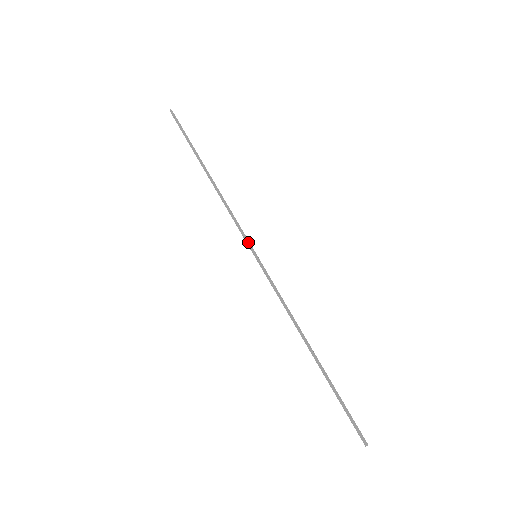
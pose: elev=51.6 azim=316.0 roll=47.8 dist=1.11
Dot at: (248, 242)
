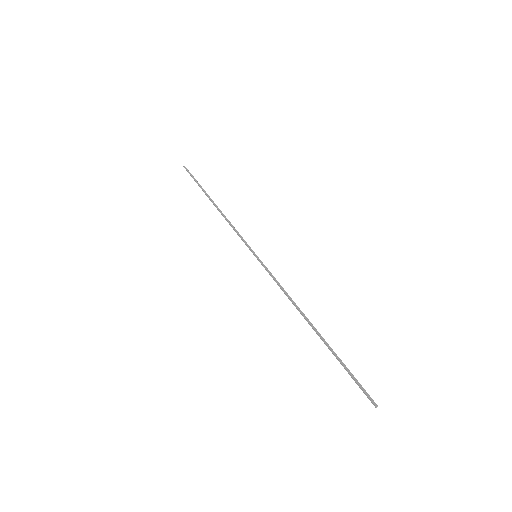
Dot at: (248, 247)
